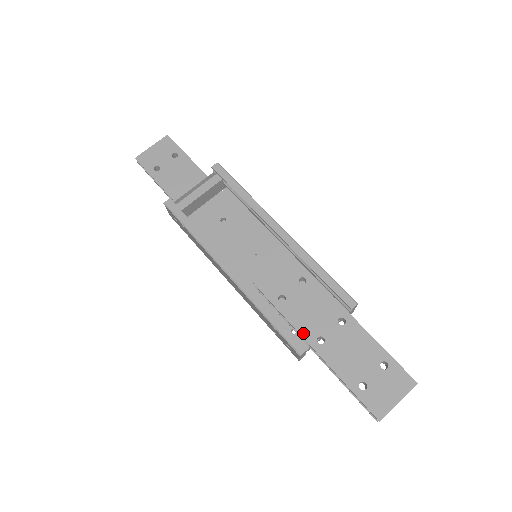
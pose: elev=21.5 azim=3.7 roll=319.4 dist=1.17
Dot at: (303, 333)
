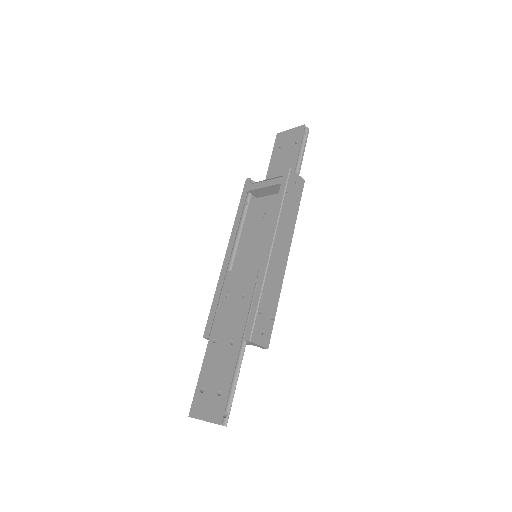
Dot at: (214, 326)
